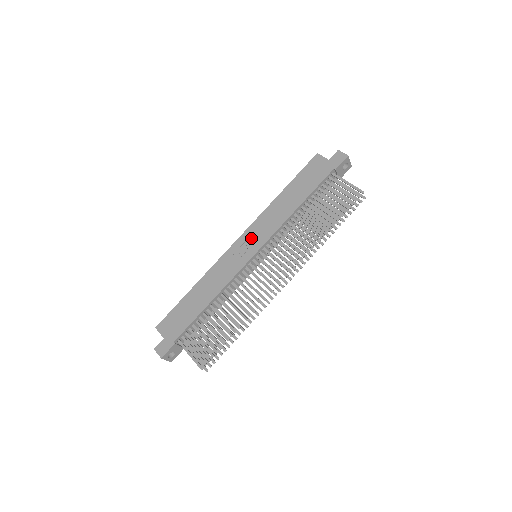
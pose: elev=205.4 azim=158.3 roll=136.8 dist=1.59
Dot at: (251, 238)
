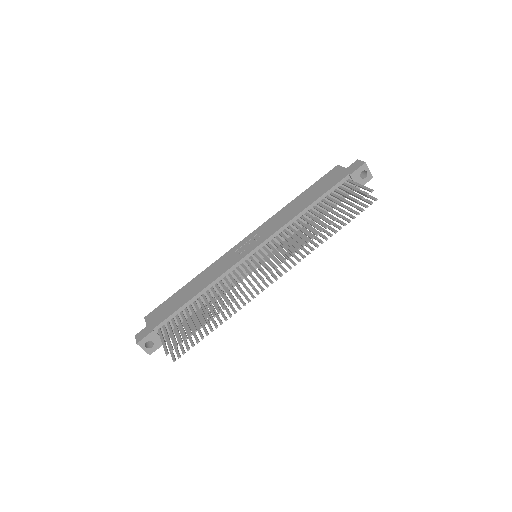
Dot at: (254, 238)
